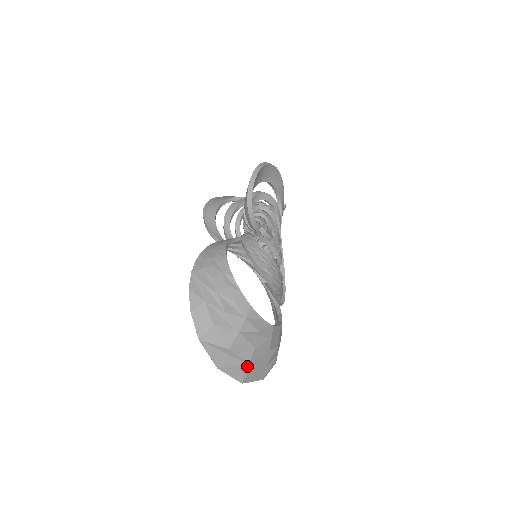
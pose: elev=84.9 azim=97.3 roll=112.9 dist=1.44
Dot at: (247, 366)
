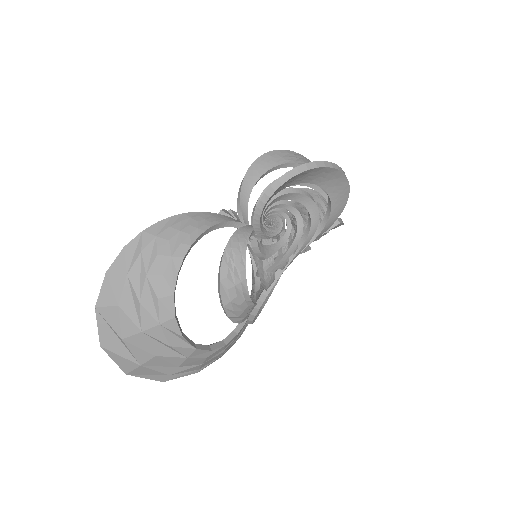
Dot at: (138, 365)
